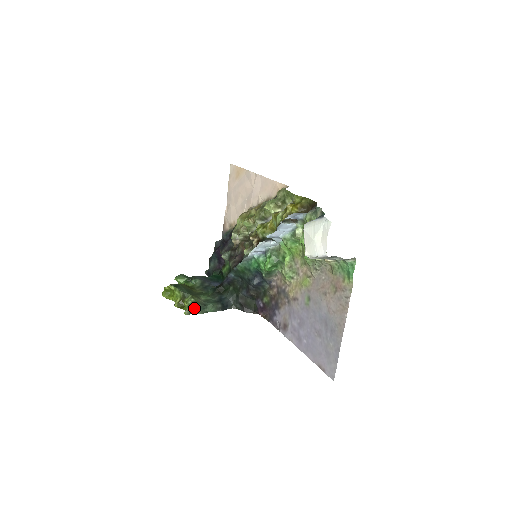
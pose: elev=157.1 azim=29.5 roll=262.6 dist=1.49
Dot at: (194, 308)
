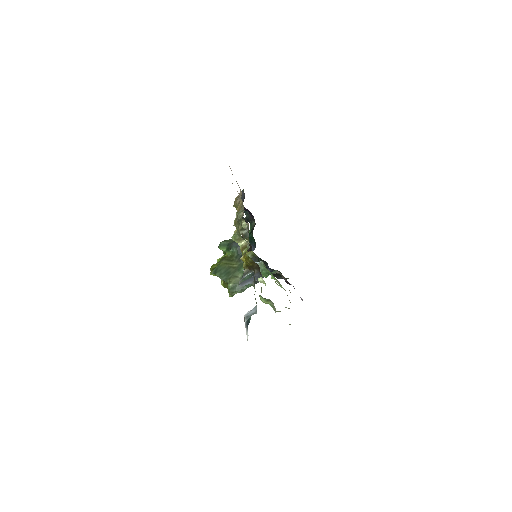
Dot at: (234, 291)
